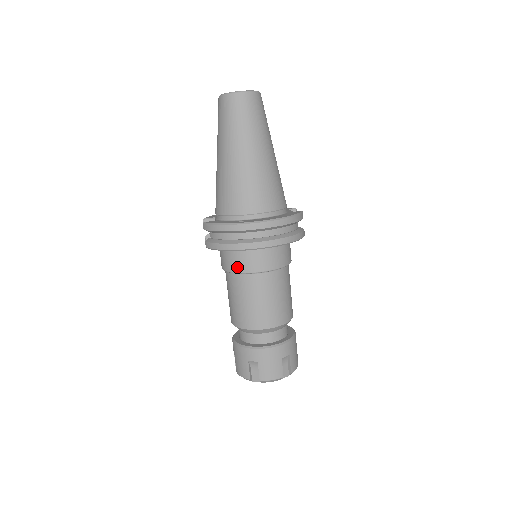
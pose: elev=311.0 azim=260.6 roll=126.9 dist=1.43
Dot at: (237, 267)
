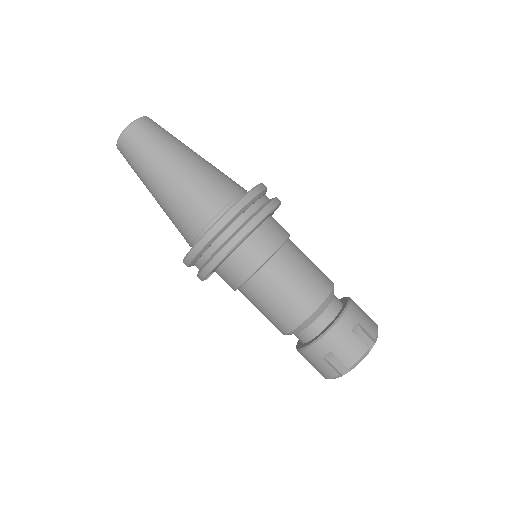
Dot at: (240, 277)
